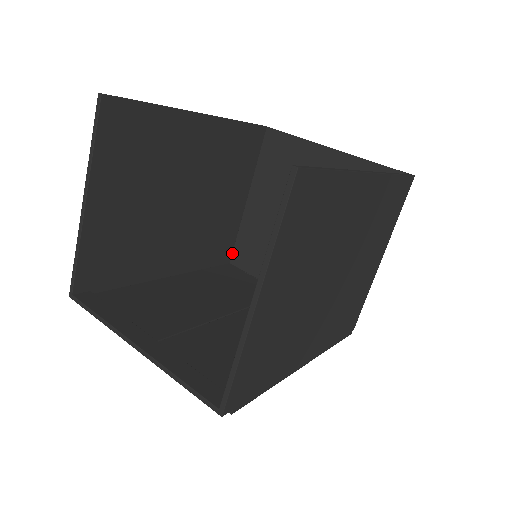
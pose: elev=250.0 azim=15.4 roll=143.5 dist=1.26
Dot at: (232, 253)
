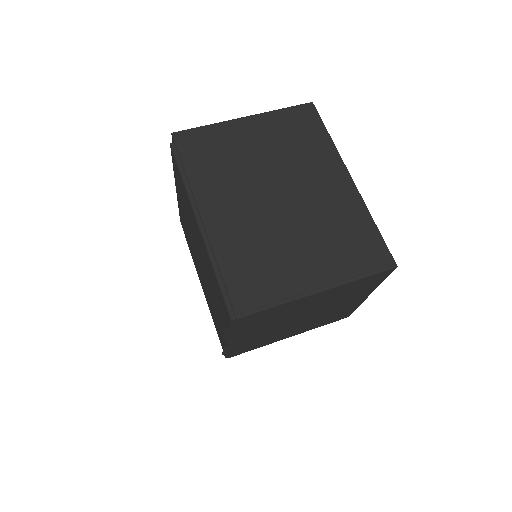
Dot at: occluded
